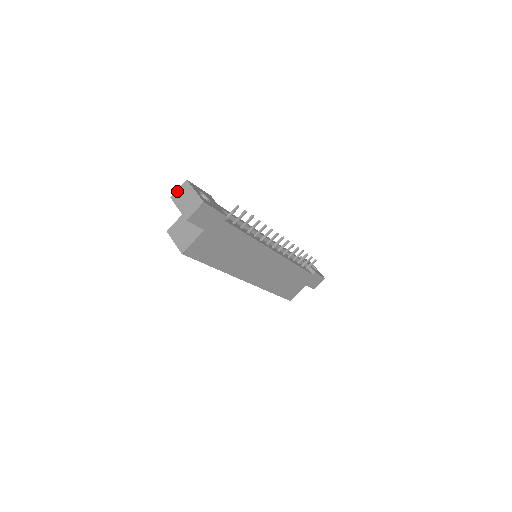
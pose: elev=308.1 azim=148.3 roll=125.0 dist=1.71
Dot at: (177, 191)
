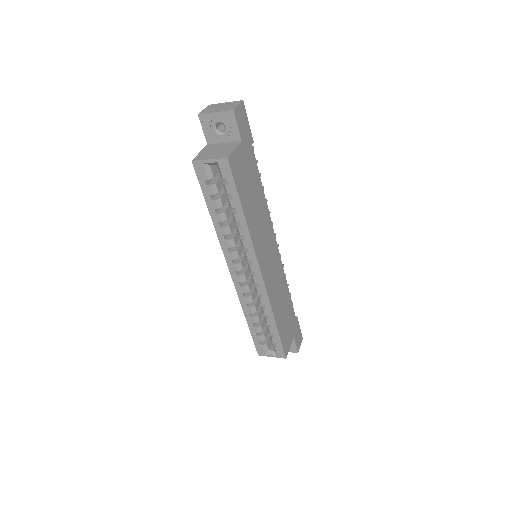
Dot at: (203, 110)
